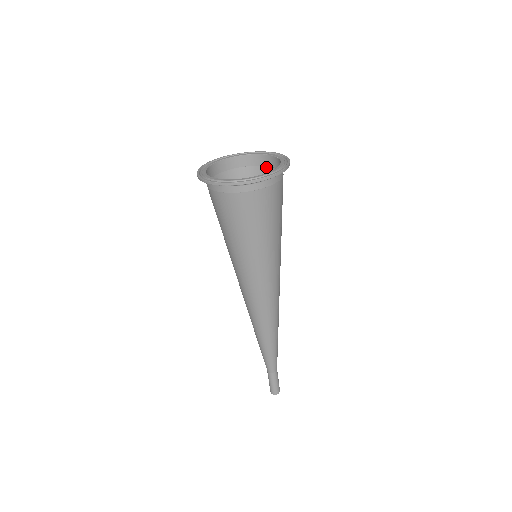
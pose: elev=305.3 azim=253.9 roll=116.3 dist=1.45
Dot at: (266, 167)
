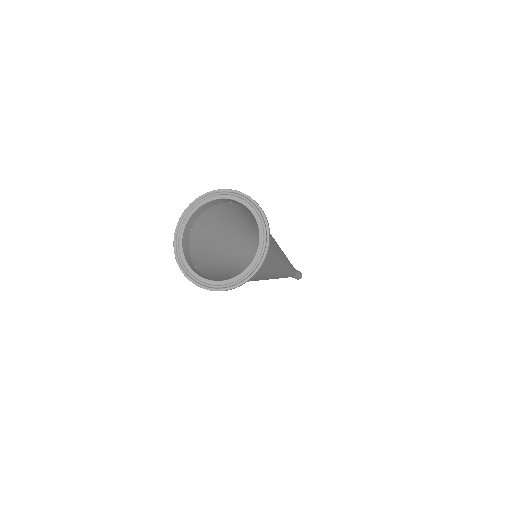
Dot at: (222, 204)
